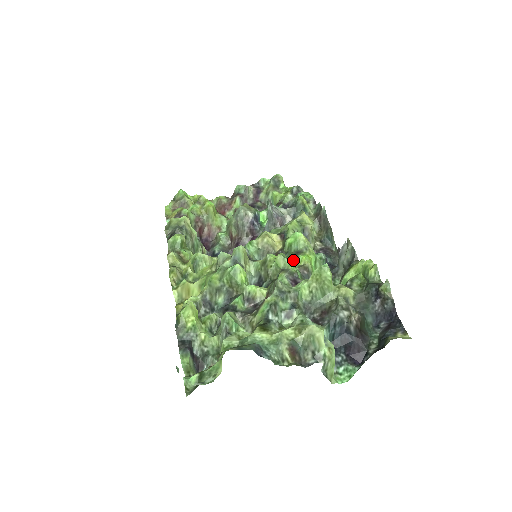
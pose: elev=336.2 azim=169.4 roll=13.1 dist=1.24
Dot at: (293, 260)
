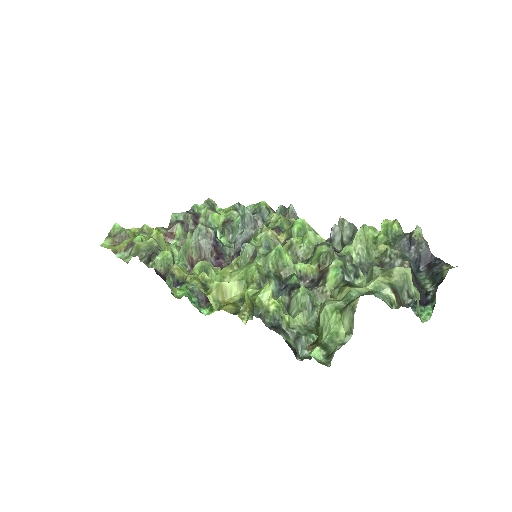
Dot at: occluded
